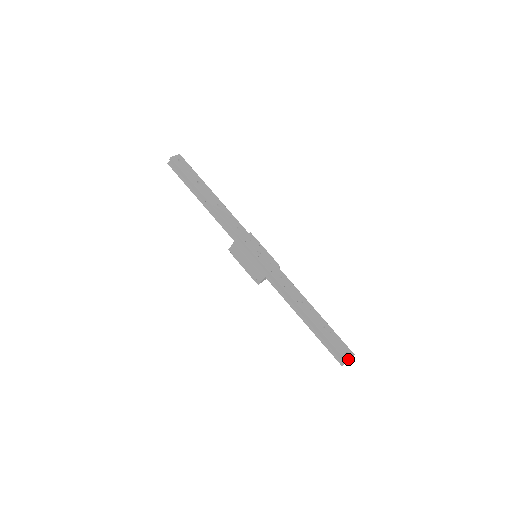
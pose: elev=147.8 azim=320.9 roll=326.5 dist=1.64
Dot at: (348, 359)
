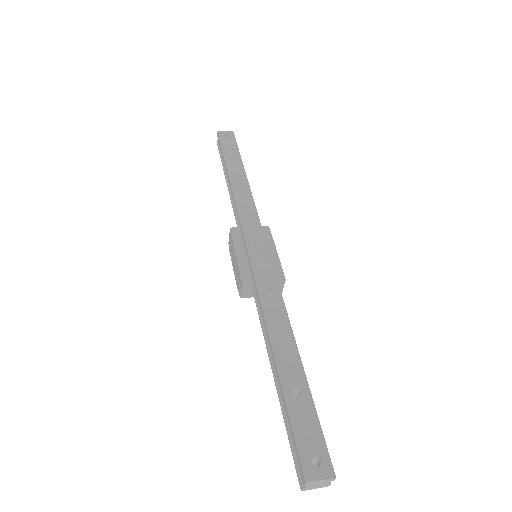
Dot at: (311, 476)
